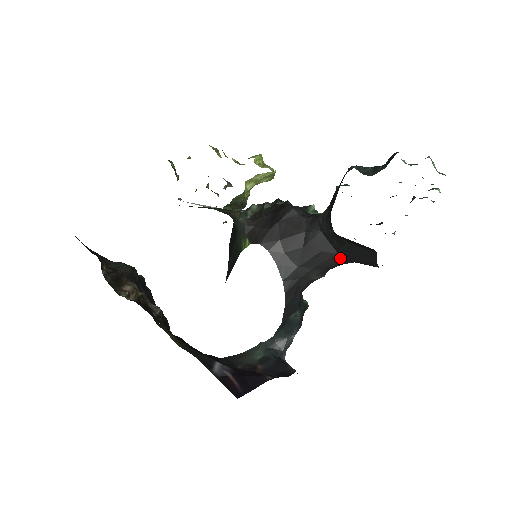
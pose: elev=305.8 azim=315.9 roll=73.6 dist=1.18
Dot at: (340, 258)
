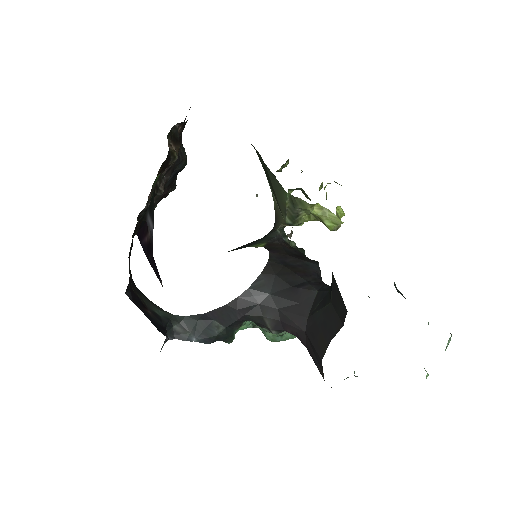
Dot at: (304, 324)
